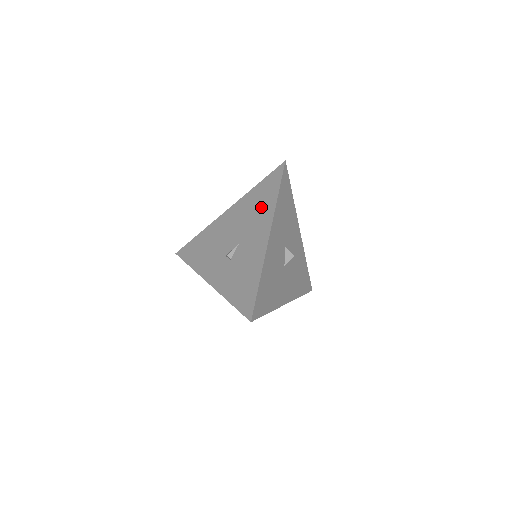
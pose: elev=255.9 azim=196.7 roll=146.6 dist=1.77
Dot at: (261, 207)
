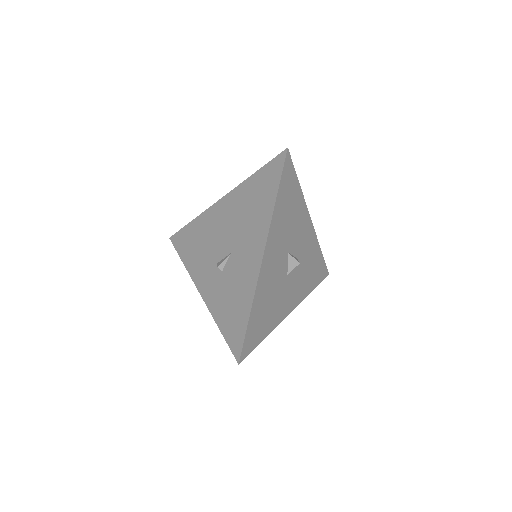
Dot at: (256, 210)
